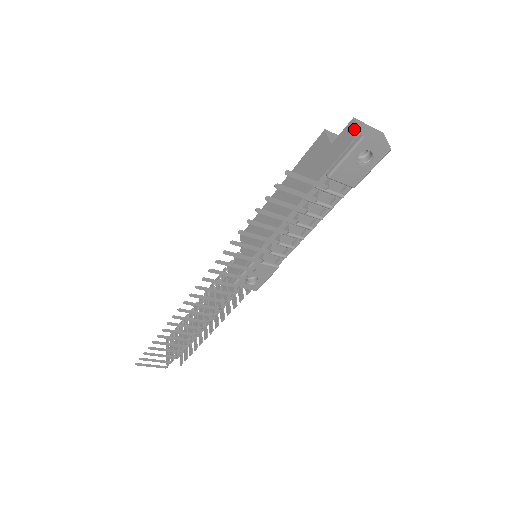
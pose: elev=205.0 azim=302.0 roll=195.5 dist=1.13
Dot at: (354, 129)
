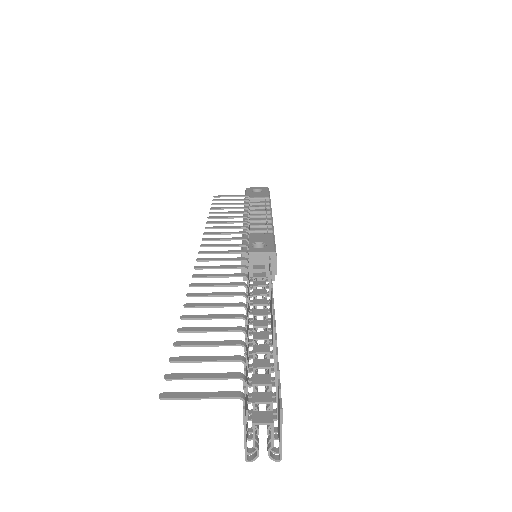
Dot at: occluded
